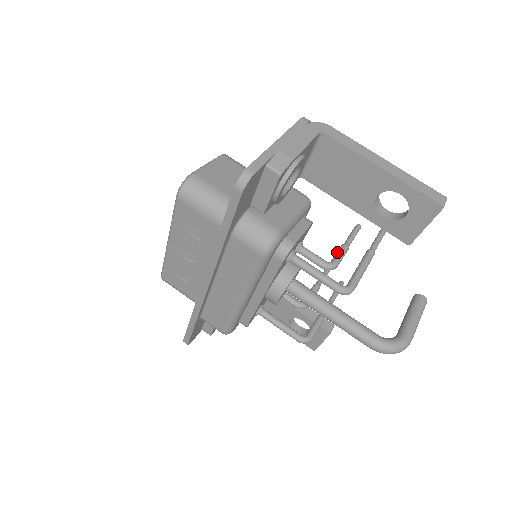
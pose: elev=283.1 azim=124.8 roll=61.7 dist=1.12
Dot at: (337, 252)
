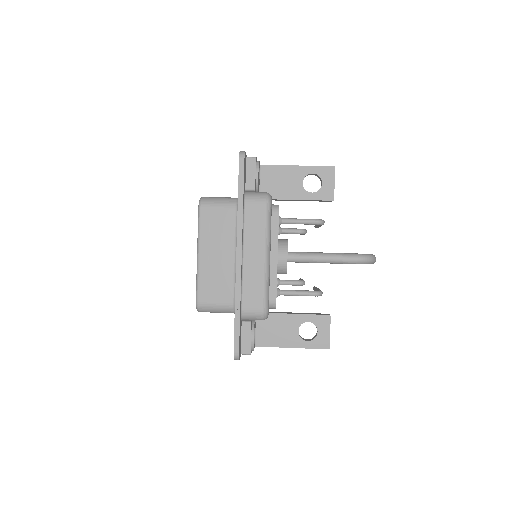
Dot at: occluded
